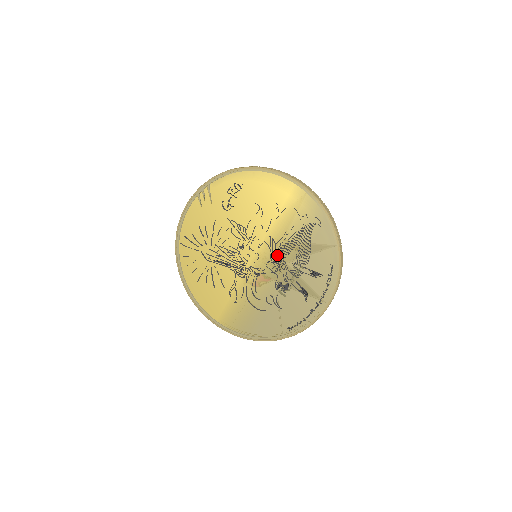
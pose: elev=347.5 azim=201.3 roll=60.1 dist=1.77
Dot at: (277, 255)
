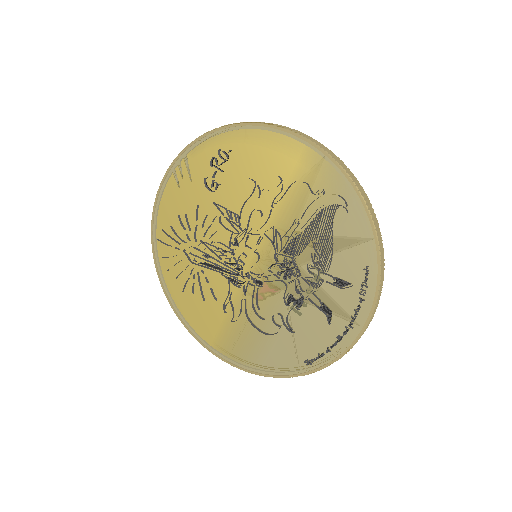
Dot at: (284, 255)
